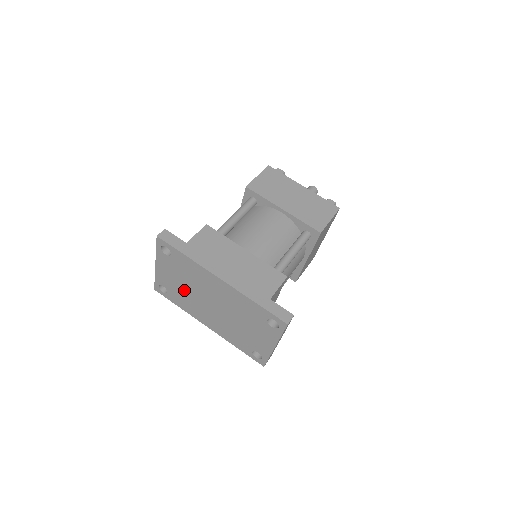
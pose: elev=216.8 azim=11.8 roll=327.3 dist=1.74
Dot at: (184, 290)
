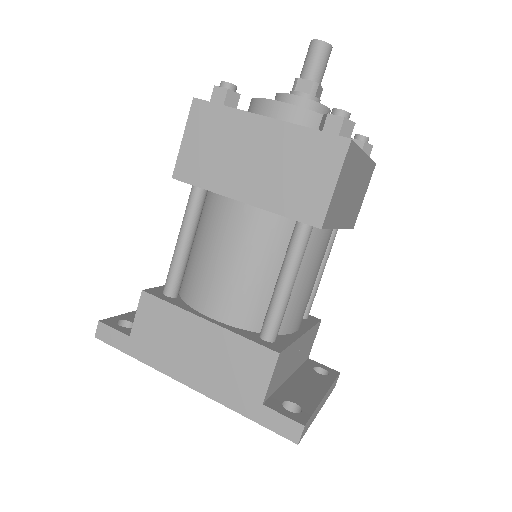
Dot at: occluded
